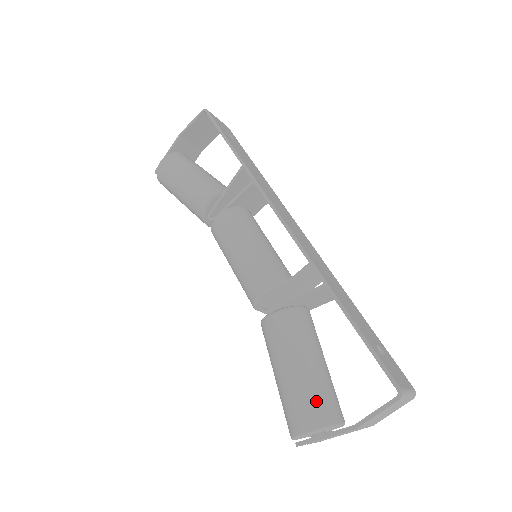
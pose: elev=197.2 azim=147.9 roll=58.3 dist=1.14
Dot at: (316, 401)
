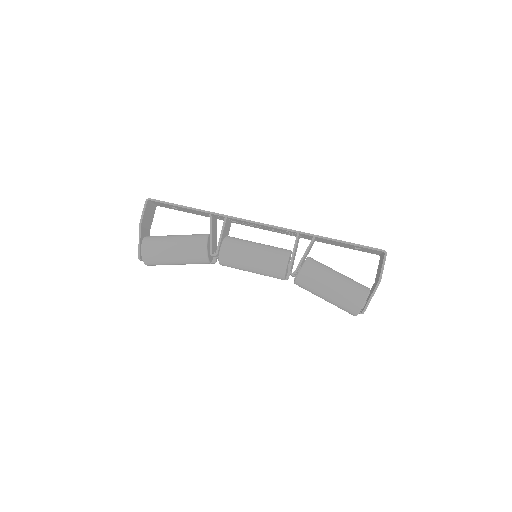
Dot at: (356, 287)
